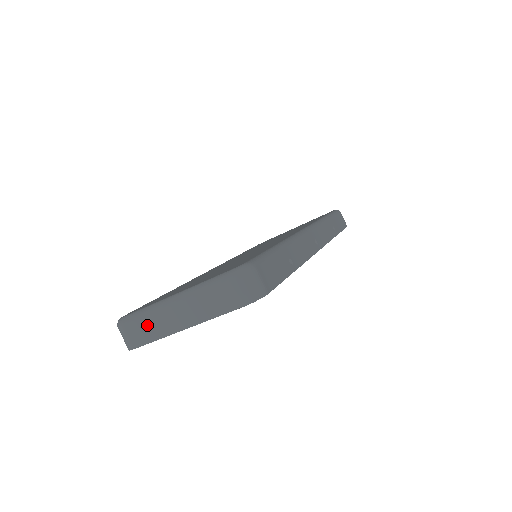
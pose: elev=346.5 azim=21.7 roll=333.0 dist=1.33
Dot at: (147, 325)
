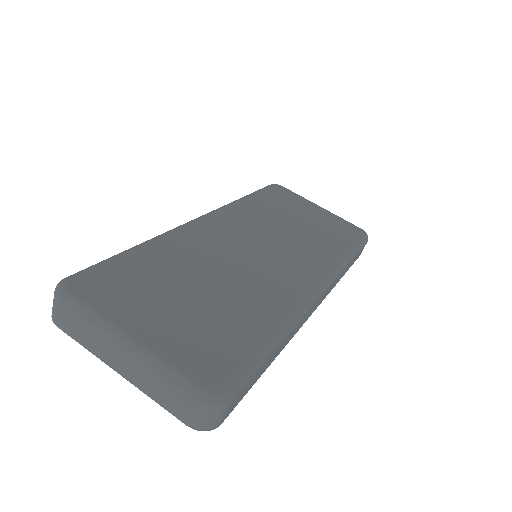
Dot at: (85, 330)
